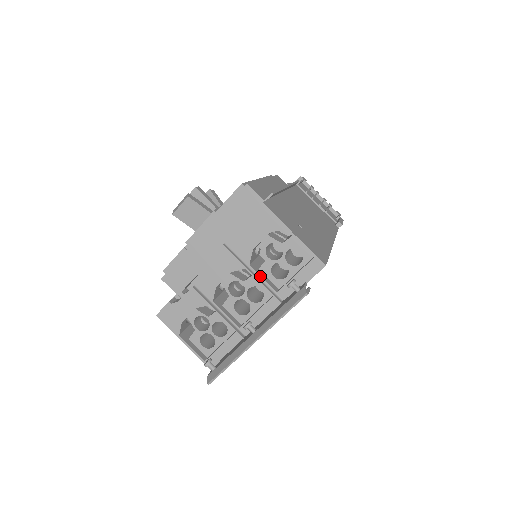
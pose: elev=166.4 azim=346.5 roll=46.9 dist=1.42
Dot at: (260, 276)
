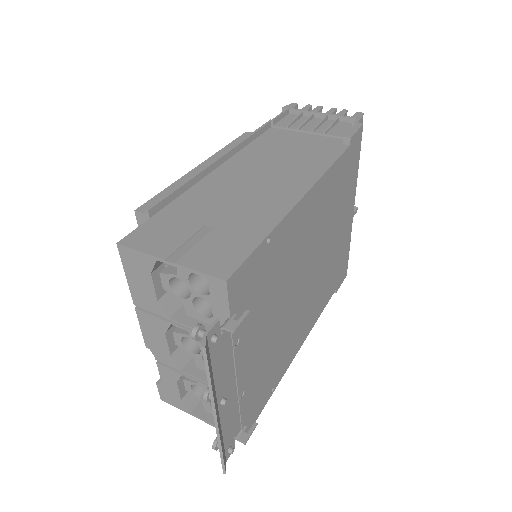
Dot at: (187, 326)
